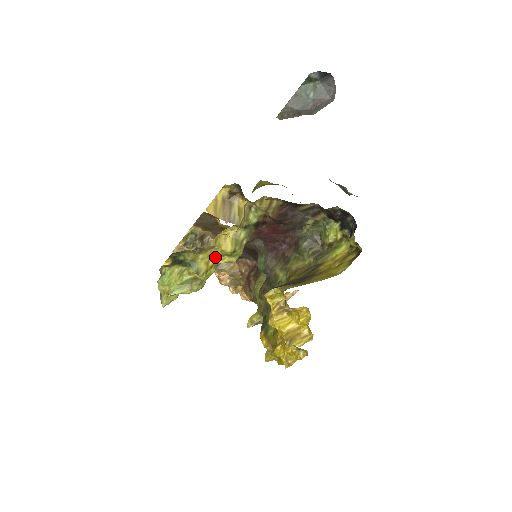
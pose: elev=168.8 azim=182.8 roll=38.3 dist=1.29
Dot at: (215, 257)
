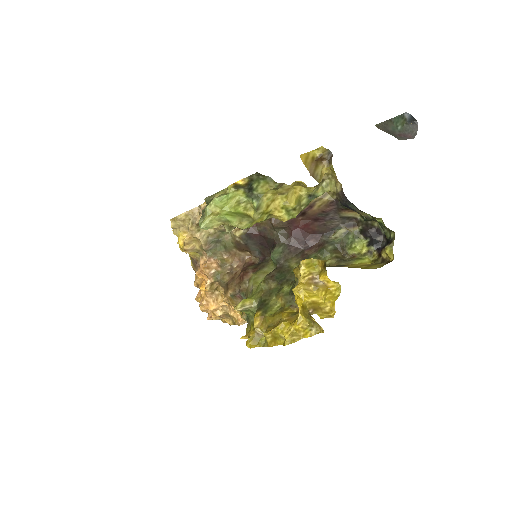
Dot at: (275, 205)
